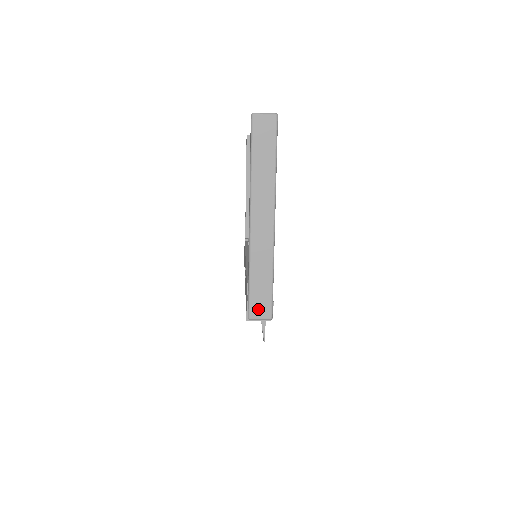
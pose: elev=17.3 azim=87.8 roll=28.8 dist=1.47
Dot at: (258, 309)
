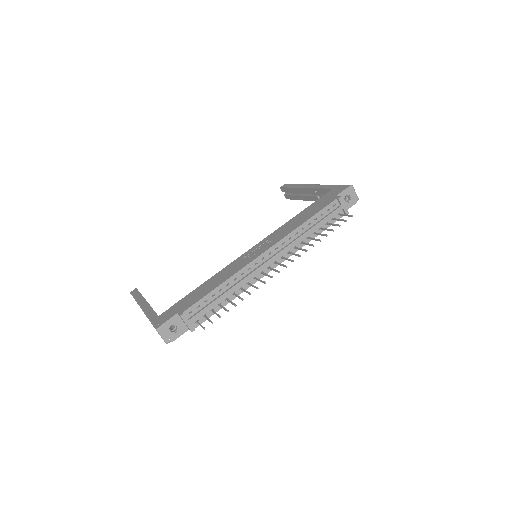
Dot at: occluded
